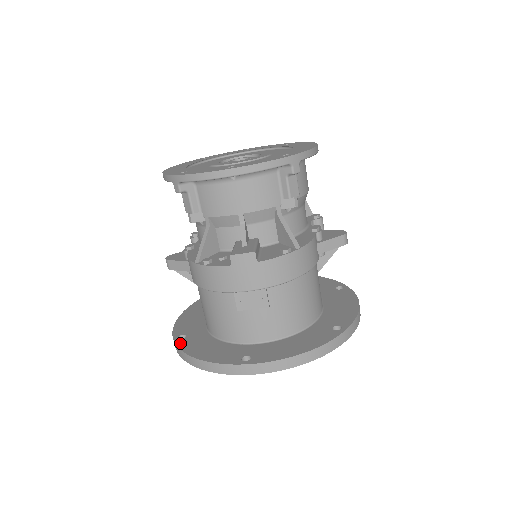
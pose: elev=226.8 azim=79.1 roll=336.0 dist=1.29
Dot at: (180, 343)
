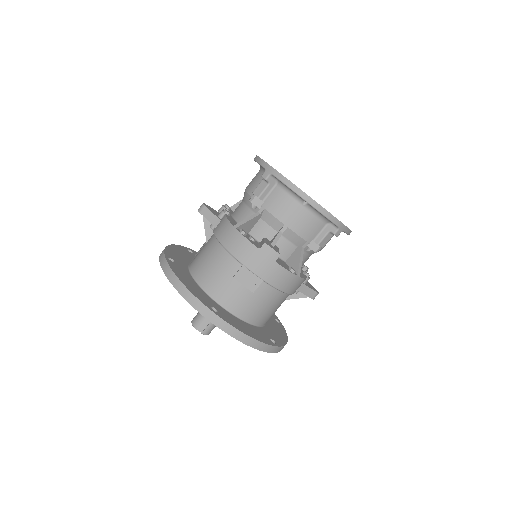
Dot at: (170, 262)
